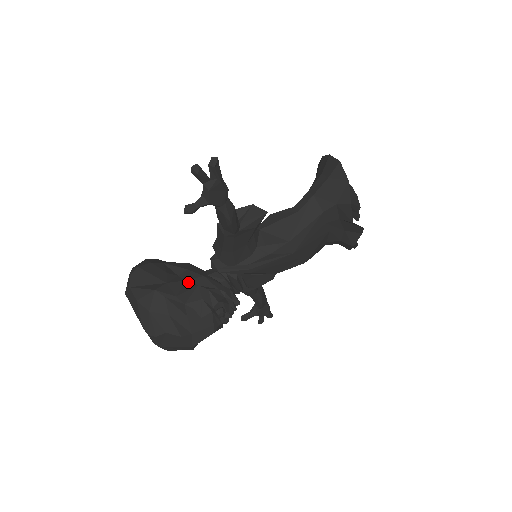
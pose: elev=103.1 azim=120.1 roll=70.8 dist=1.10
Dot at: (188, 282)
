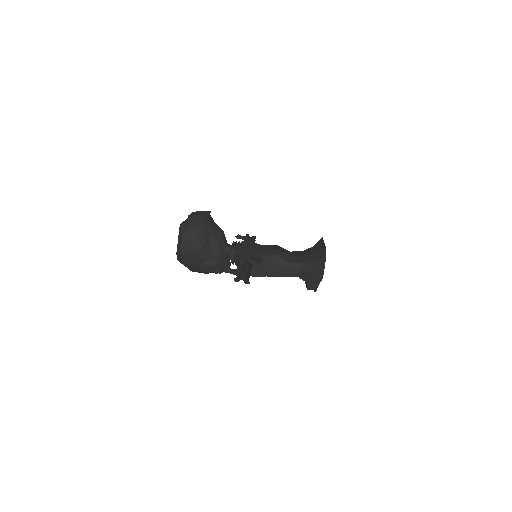
Dot at: (212, 253)
